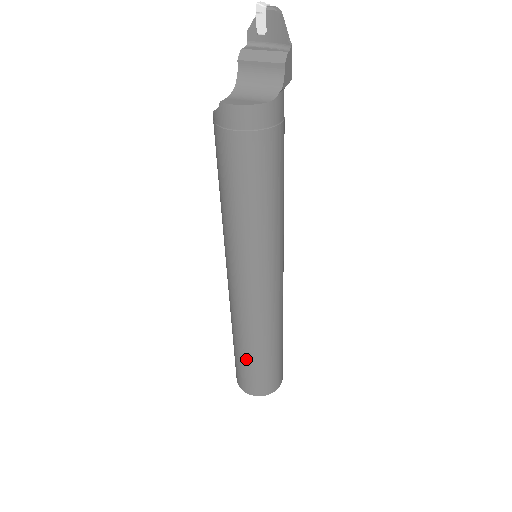
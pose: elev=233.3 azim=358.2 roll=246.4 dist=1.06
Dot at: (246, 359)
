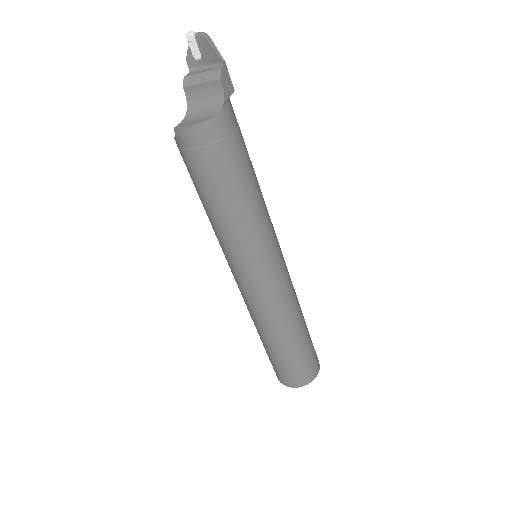
Dot at: (275, 354)
